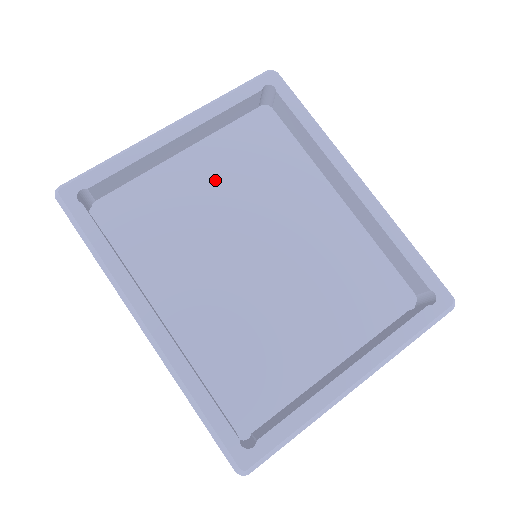
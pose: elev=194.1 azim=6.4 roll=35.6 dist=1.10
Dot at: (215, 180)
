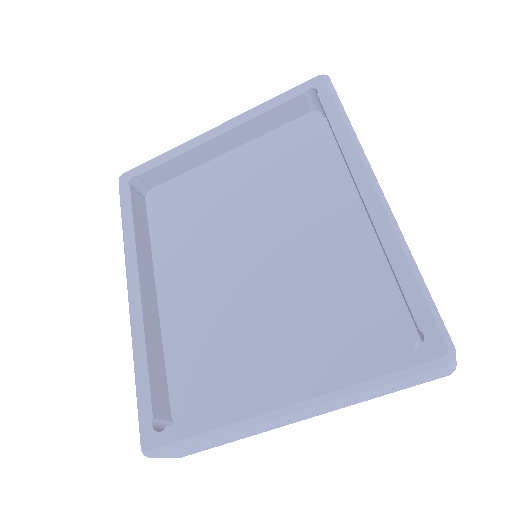
Dot at: (243, 179)
